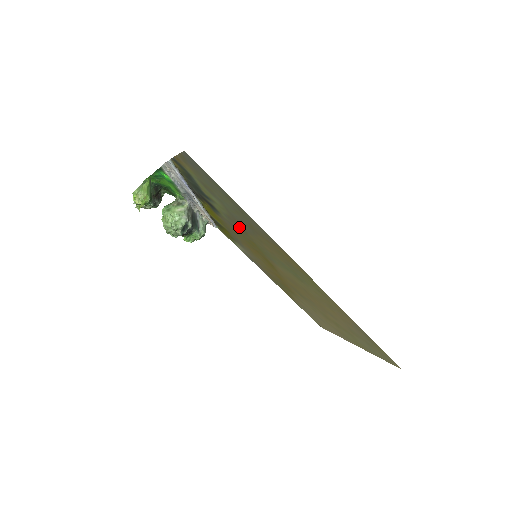
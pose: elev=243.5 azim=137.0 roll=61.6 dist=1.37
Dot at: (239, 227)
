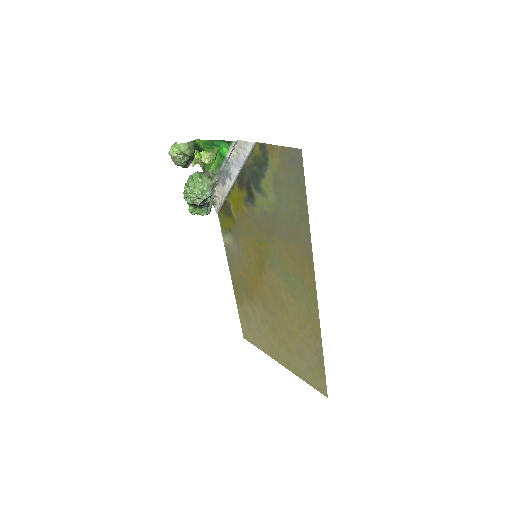
Dot at: (268, 227)
